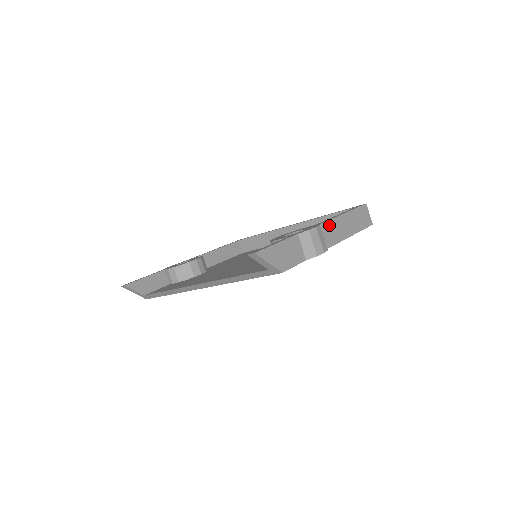
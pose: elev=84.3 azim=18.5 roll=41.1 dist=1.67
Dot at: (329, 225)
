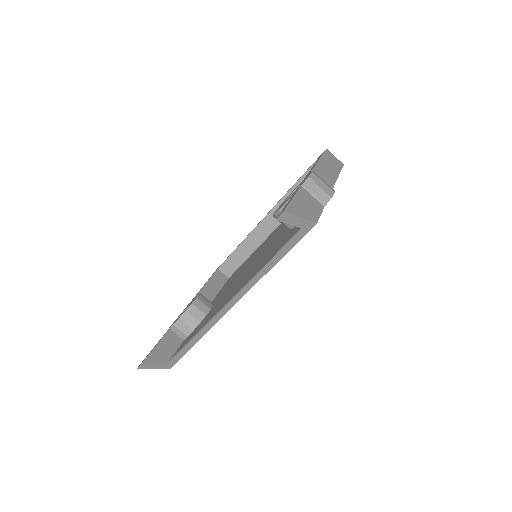
Dot at: (316, 172)
